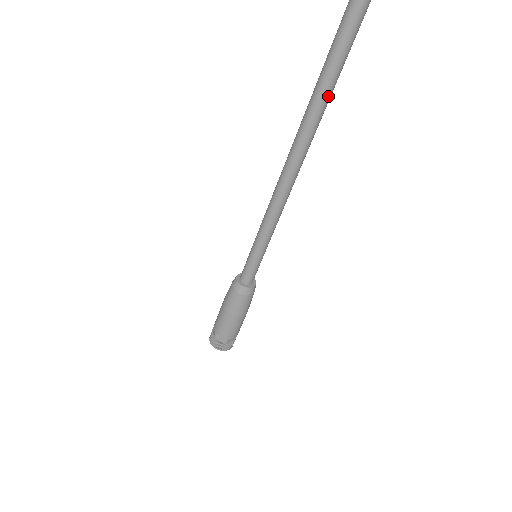
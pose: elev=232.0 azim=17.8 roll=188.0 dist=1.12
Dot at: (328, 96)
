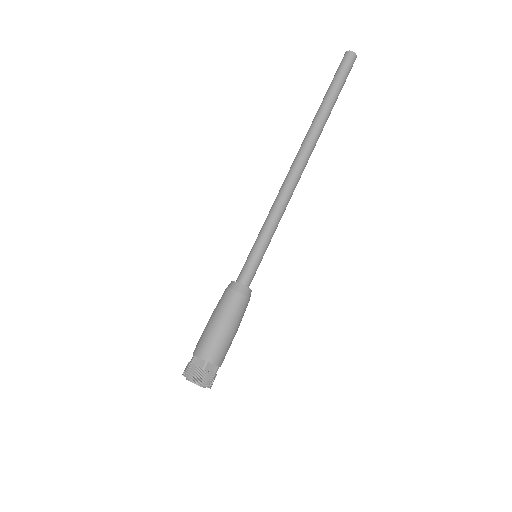
Dot at: (319, 115)
